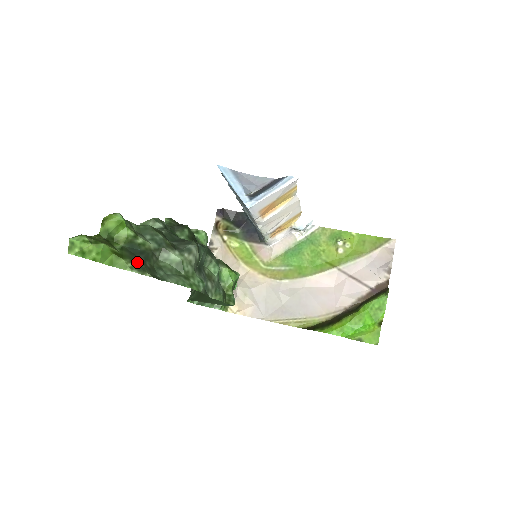
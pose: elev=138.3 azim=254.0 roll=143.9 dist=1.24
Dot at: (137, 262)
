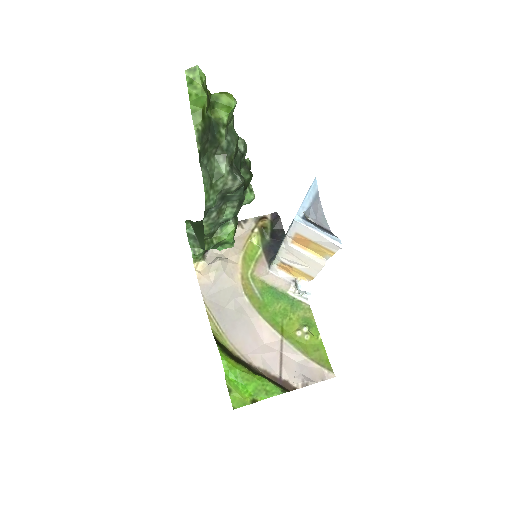
Dot at: (205, 134)
